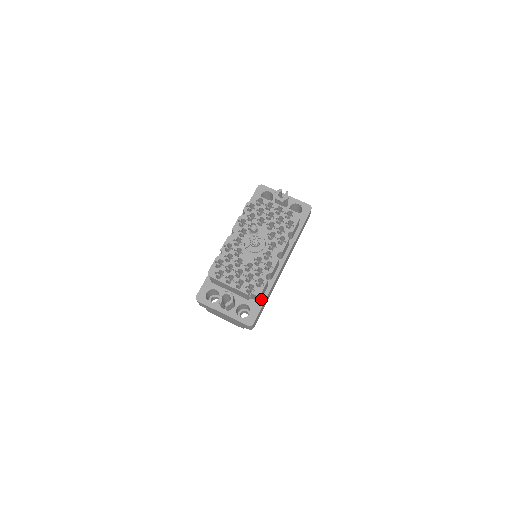
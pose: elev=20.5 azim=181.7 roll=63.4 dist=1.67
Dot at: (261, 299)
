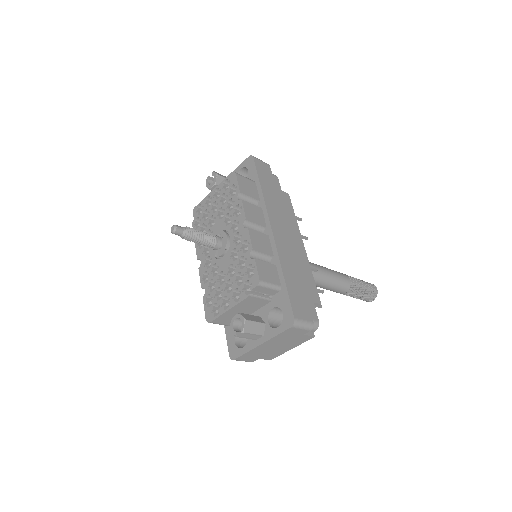
Dot at: (280, 285)
